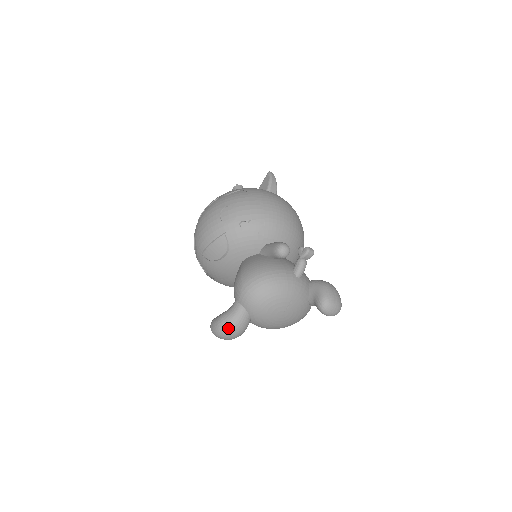
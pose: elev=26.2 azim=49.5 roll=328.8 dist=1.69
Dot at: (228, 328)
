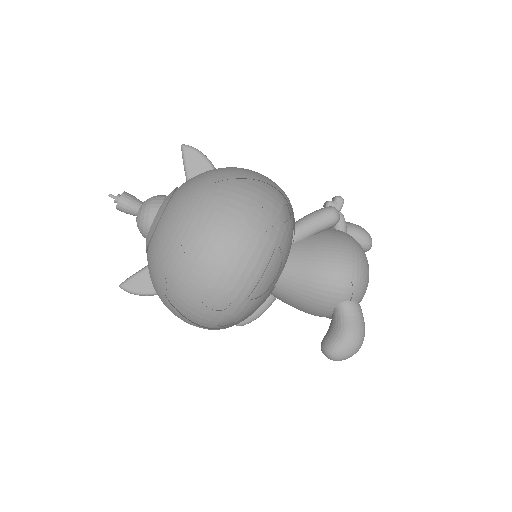
Dot at: (364, 334)
